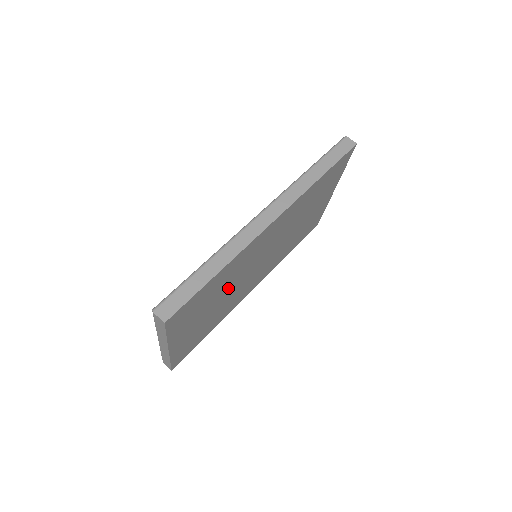
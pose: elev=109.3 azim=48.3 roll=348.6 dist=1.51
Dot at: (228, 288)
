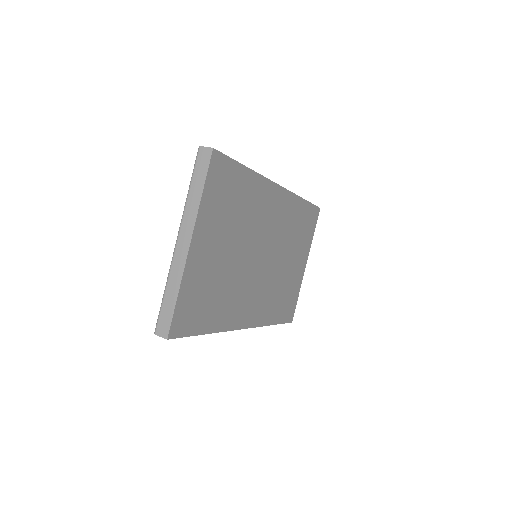
Dot at: (241, 239)
